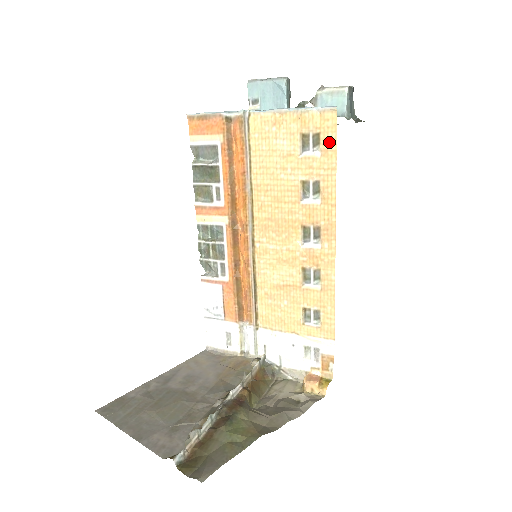
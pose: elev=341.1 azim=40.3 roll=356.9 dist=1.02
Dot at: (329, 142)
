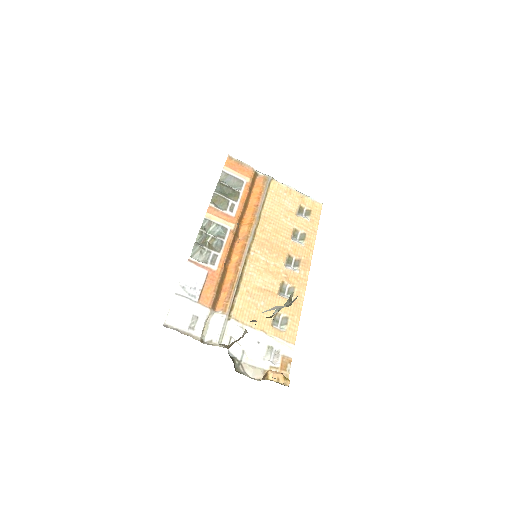
Dot at: (315, 217)
